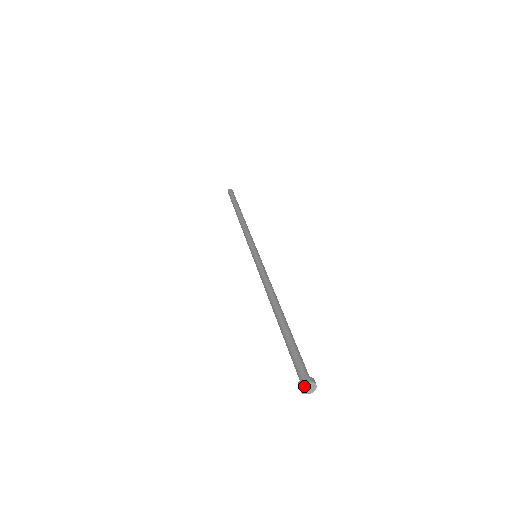
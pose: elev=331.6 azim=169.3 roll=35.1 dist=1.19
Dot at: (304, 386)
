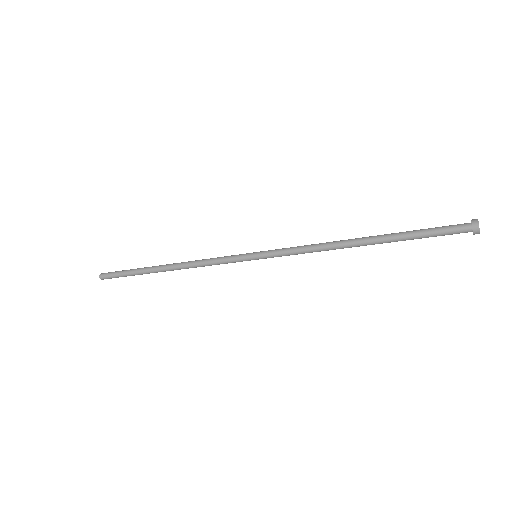
Dot at: occluded
